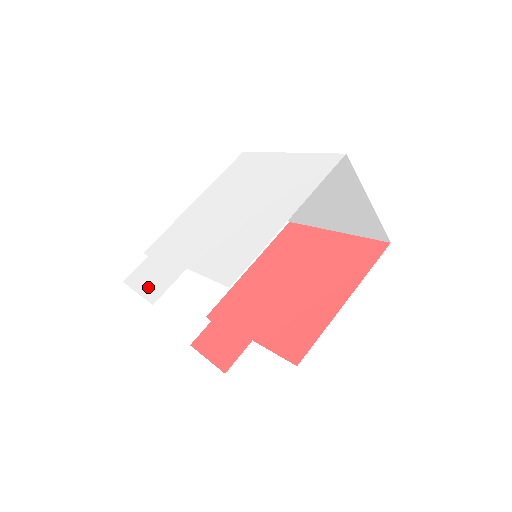
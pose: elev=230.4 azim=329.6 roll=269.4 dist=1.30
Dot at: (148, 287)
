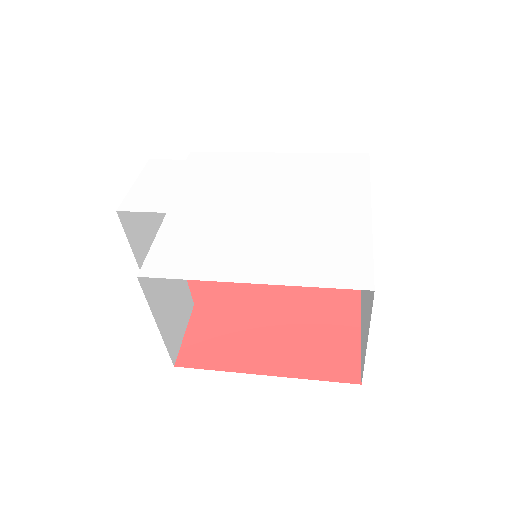
Dot at: (140, 190)
